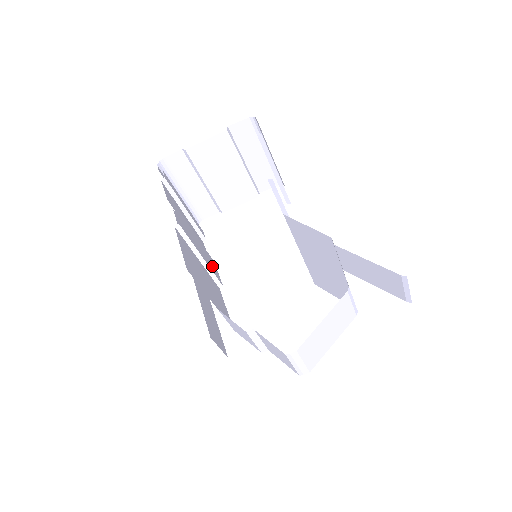
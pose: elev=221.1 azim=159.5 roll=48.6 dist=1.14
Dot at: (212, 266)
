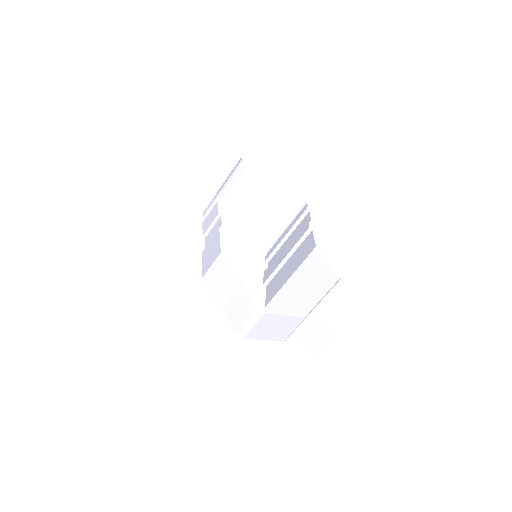
Dot at: occluded
